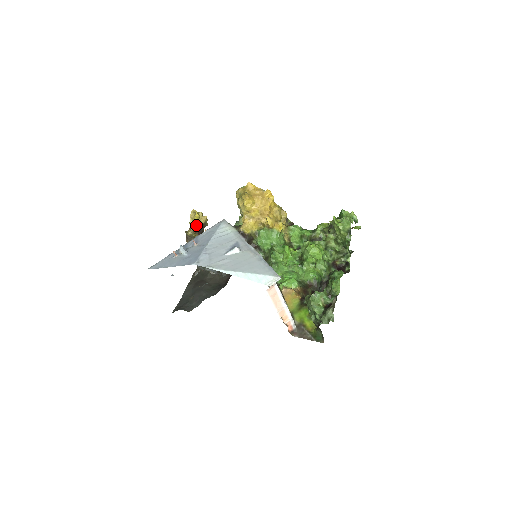
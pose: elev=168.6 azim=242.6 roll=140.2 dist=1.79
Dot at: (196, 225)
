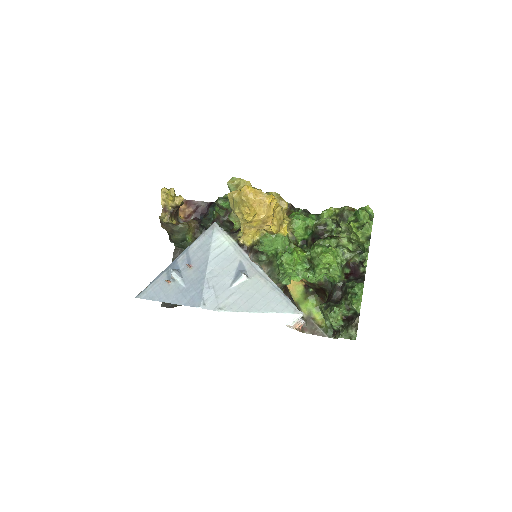
Dot at: (170, 207)
